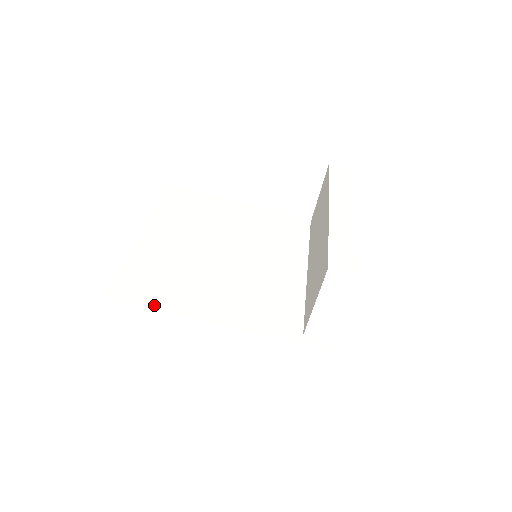
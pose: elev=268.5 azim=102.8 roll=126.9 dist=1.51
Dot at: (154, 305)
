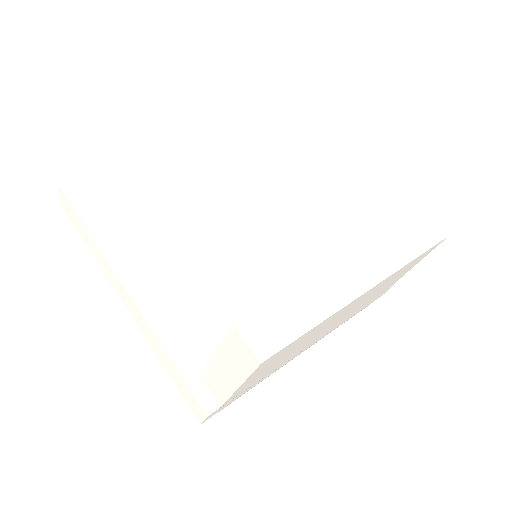
Dot at: (94, 225)
